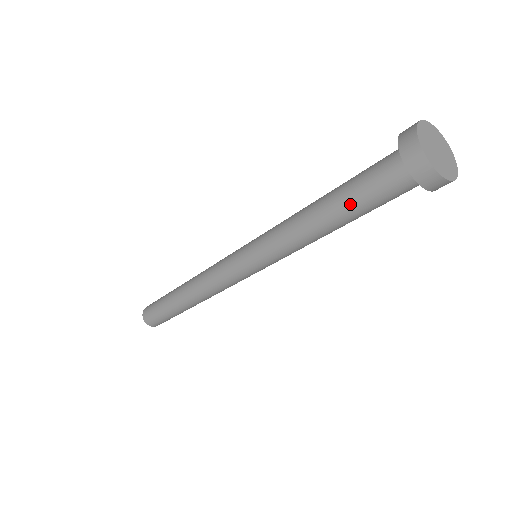
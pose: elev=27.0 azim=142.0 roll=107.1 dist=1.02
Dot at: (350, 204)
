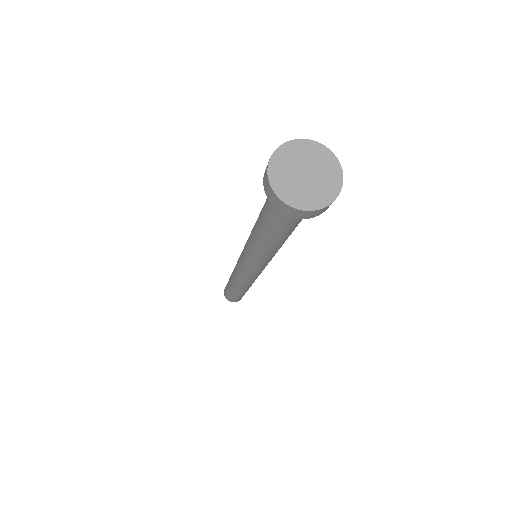
Dot at: (262, 210)
